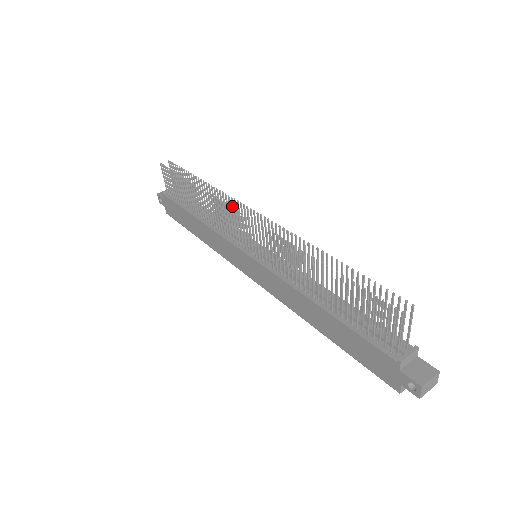
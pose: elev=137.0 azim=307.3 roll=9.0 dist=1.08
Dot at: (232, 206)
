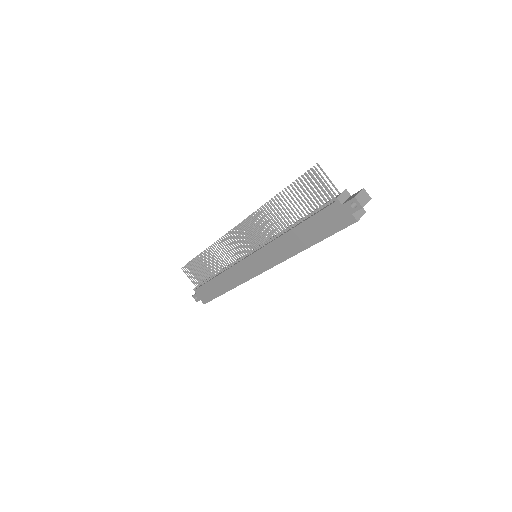
Dot at: occluded
